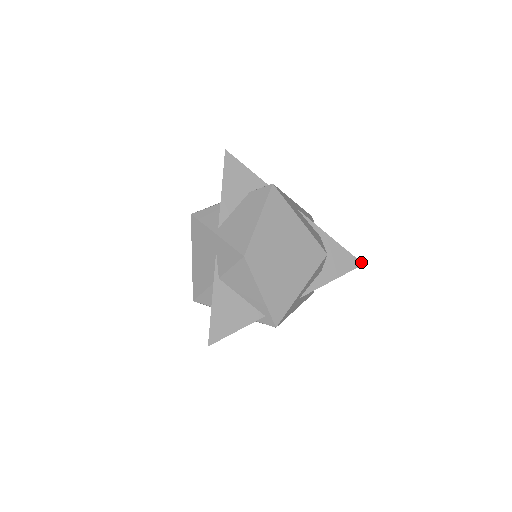
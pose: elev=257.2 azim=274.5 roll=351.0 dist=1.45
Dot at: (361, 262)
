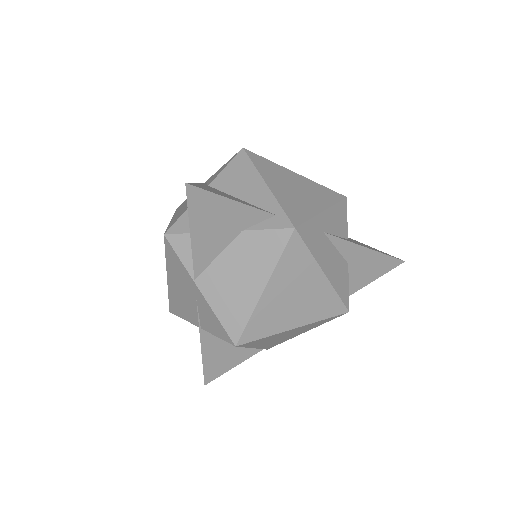
Dot at: (400, 259)
